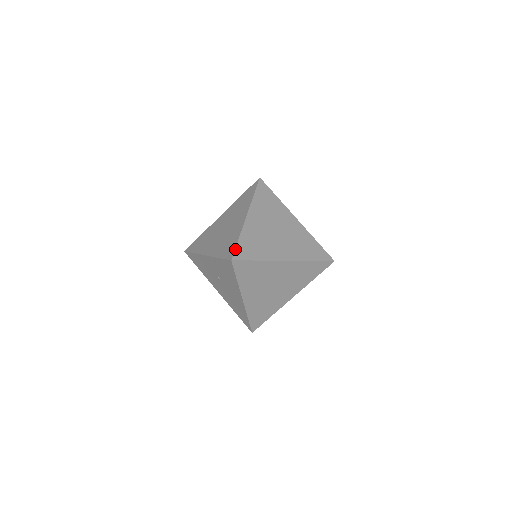
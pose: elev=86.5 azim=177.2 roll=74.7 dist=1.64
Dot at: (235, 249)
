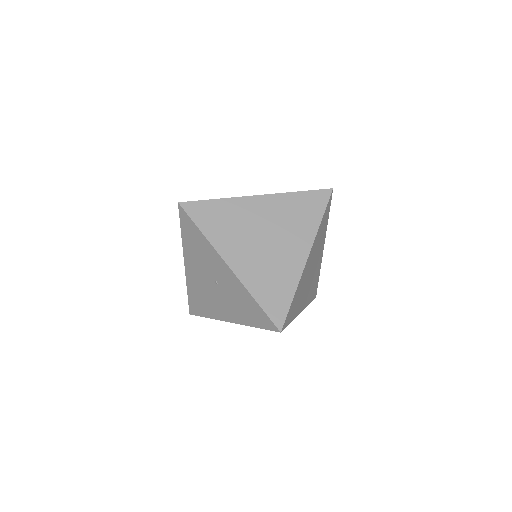
Dot at: (288, 314)
